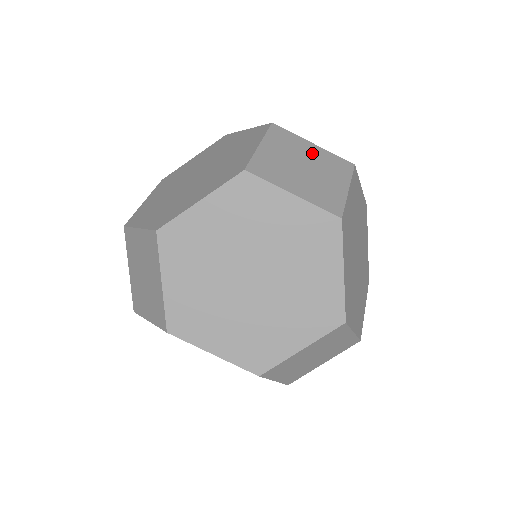
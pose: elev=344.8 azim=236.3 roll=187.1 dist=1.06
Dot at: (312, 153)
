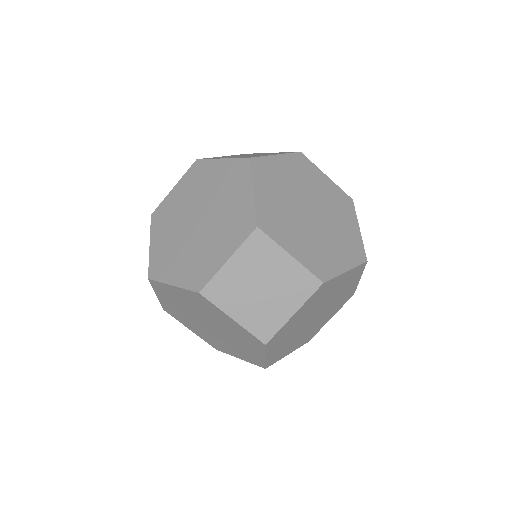
Dot at: (281, 269)
